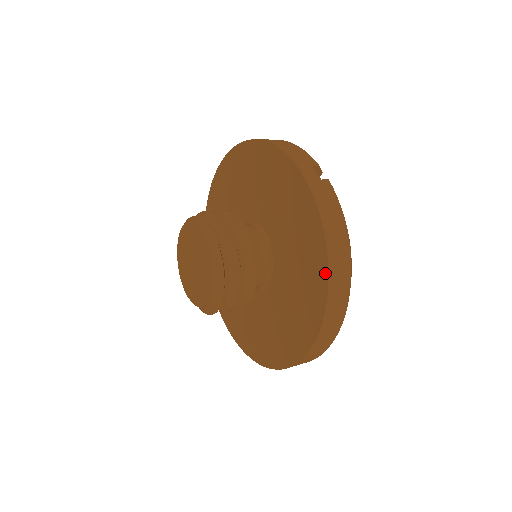
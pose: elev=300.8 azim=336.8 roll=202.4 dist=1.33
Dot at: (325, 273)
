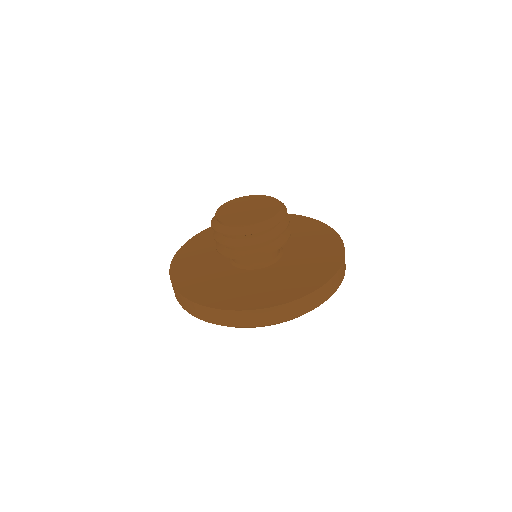
Dot at: (331, 275)
